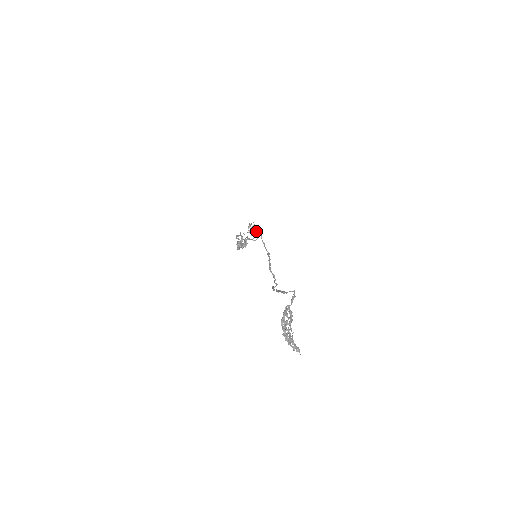
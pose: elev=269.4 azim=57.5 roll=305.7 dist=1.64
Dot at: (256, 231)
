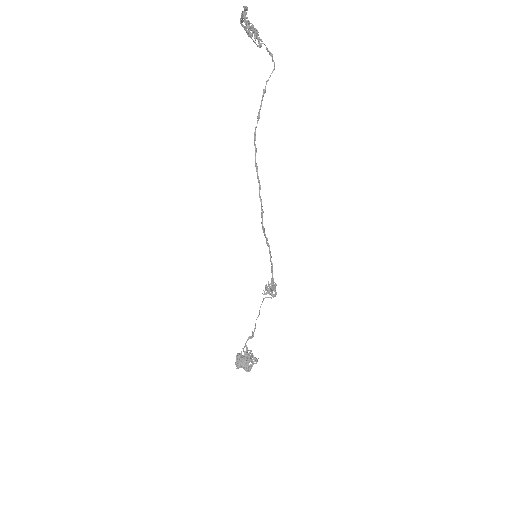
Dot at: occluded
